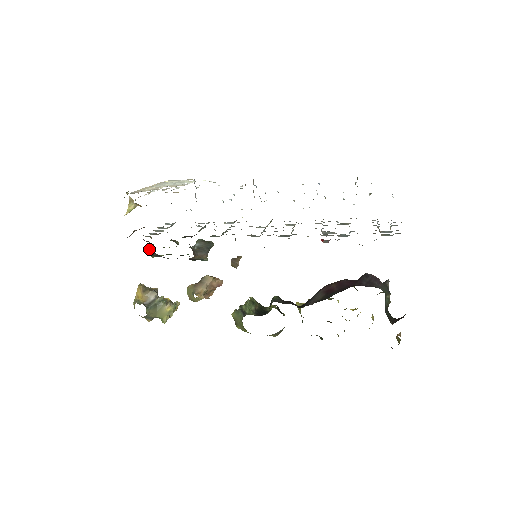
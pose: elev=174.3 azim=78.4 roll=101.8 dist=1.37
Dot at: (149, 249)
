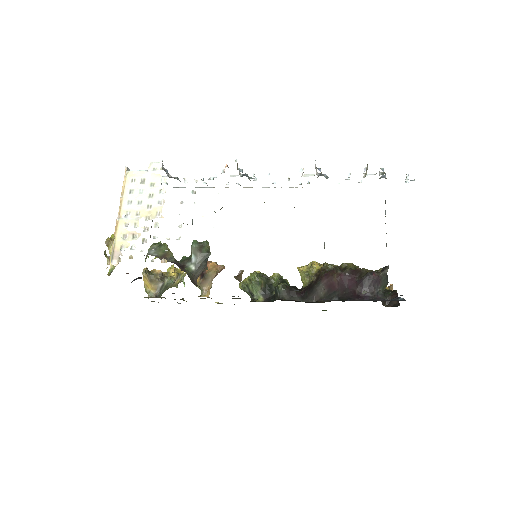
Dot at: occluded
